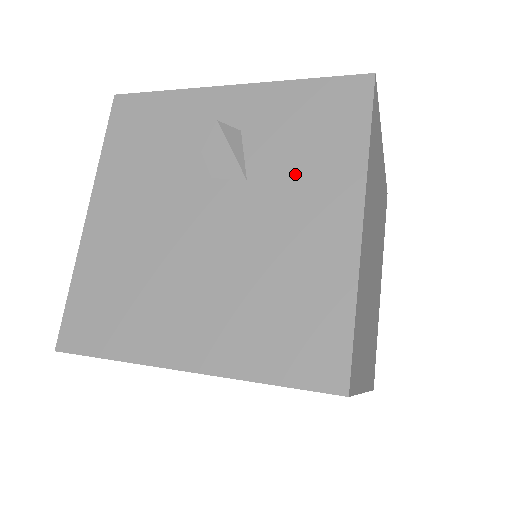
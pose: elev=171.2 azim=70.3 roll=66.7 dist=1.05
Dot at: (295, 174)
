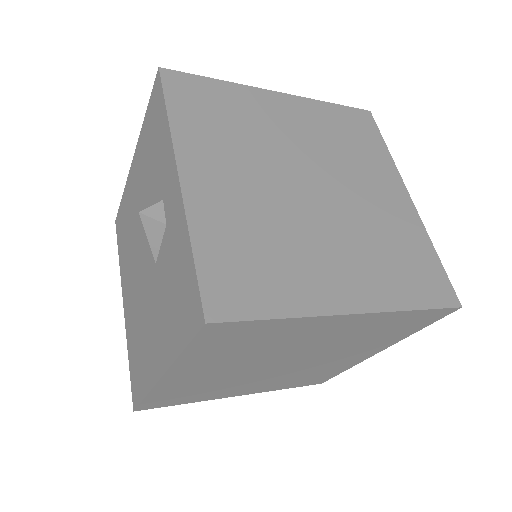
Dot at: (162, 302)
